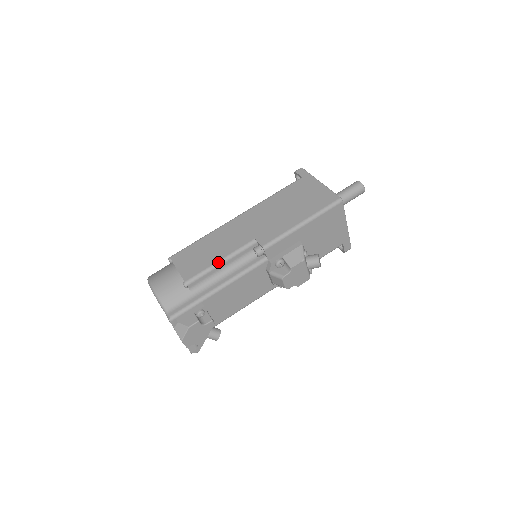
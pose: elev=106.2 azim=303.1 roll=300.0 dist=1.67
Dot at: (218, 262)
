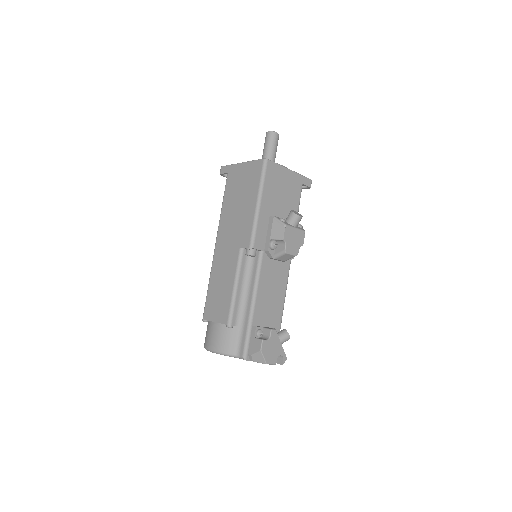
Dot at: (233, 289)
